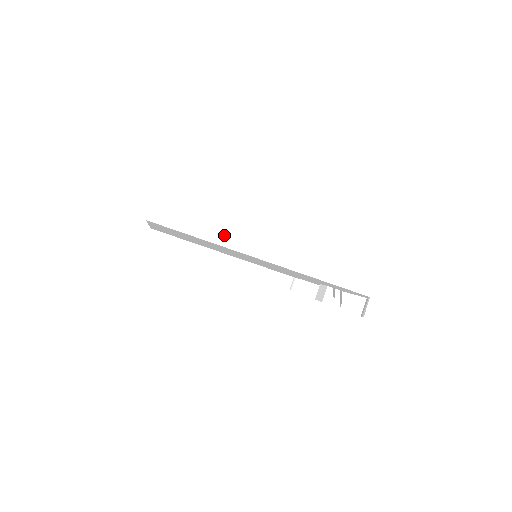
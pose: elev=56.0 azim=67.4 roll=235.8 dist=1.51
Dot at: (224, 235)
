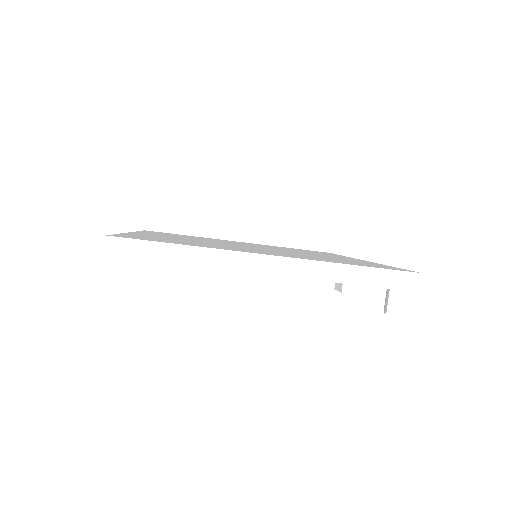
Dot at: (198, 254)
